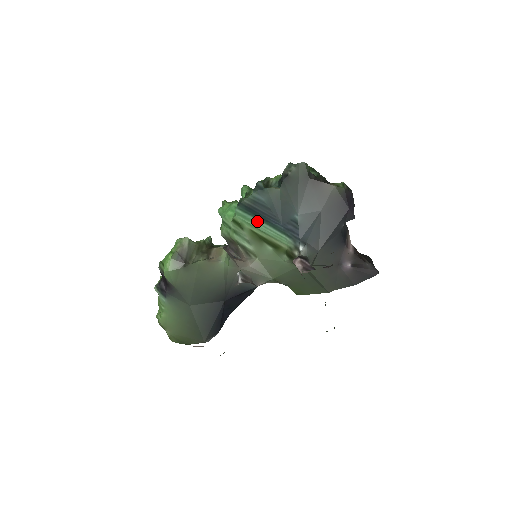
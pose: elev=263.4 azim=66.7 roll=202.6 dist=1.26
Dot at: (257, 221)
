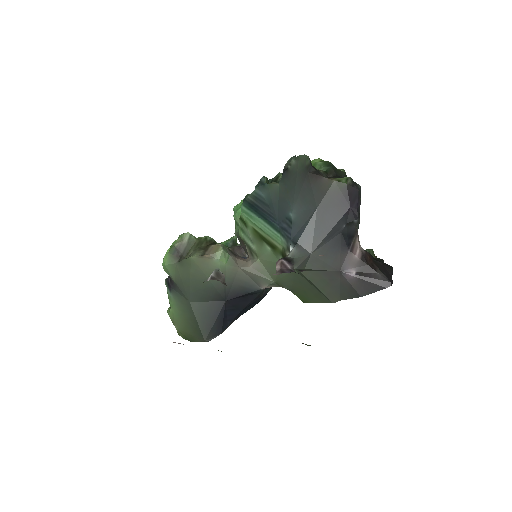
Dot at: (258, 219)
